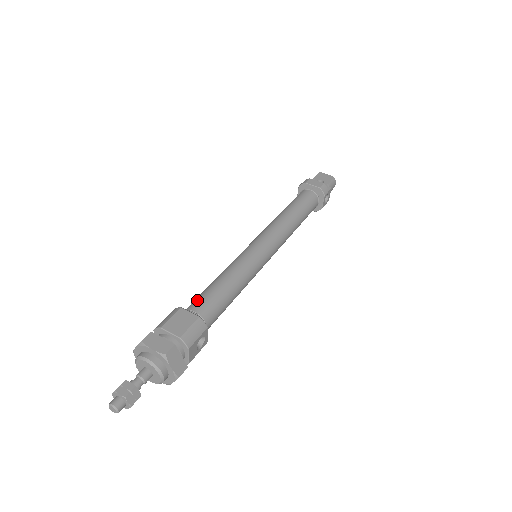
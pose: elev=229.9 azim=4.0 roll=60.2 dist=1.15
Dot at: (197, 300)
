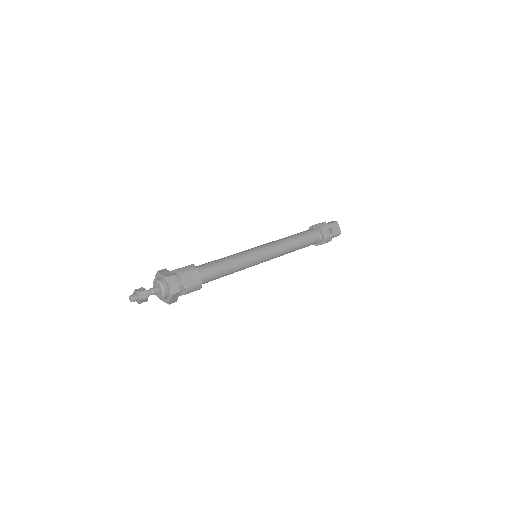
Dot at: (208, 268)
